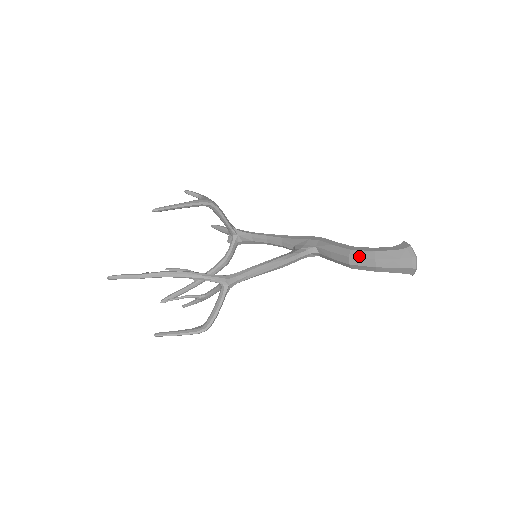
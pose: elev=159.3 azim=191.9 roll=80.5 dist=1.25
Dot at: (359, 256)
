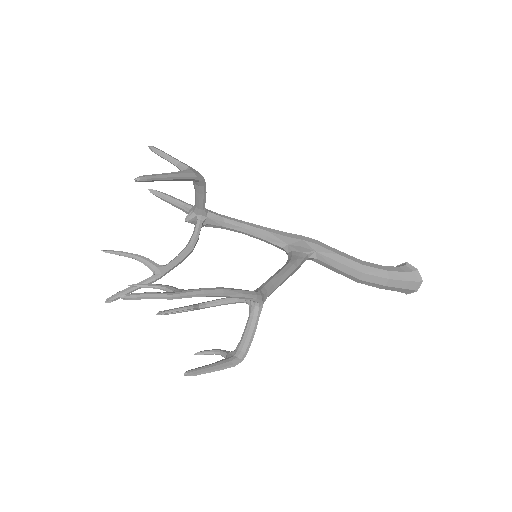
Dot at: (373, 274)
